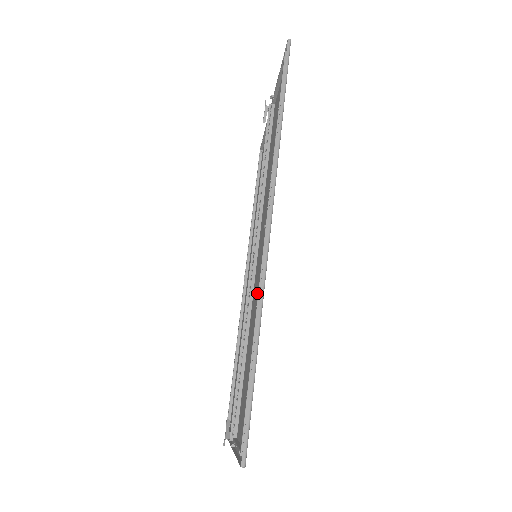
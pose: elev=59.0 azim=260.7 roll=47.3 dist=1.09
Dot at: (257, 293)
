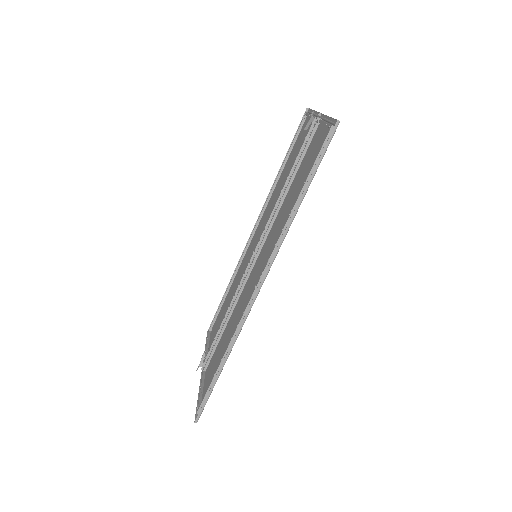
Dot at: (241, 309)
